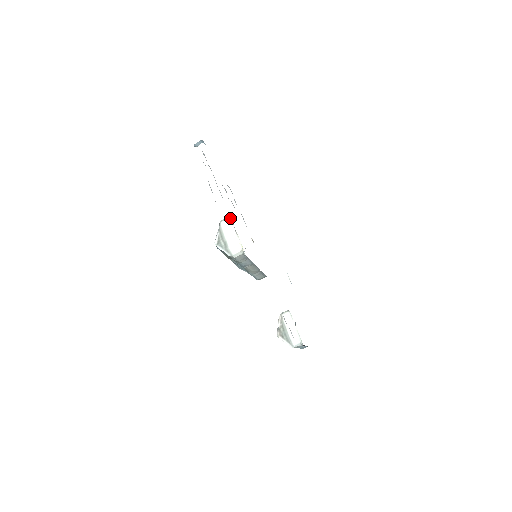
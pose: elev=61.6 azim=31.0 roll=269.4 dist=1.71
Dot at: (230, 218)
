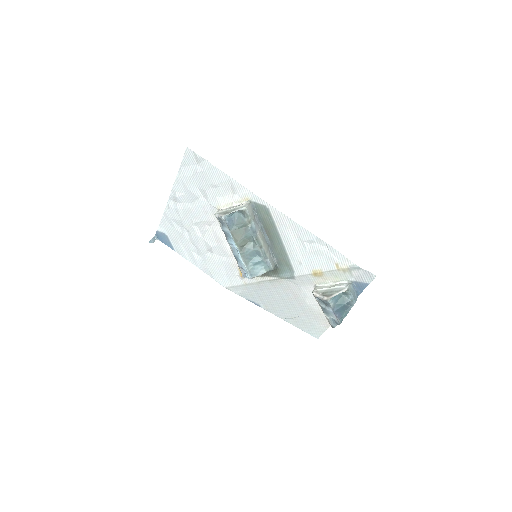
Dot at: (221, 209)
